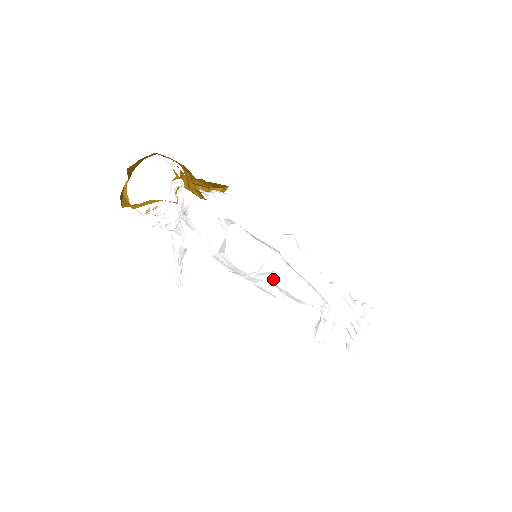
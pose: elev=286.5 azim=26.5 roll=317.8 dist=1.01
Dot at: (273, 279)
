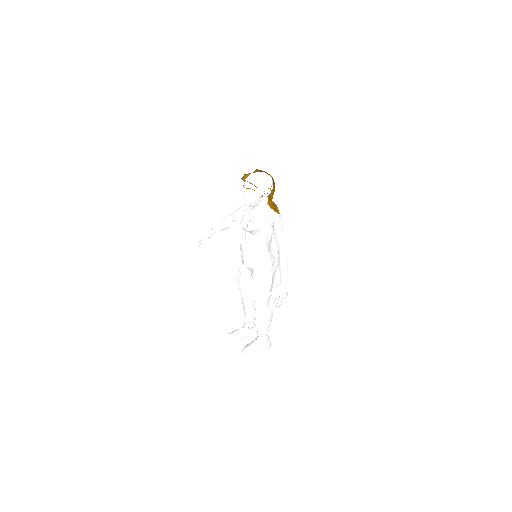
Dot at: (256, 269)
